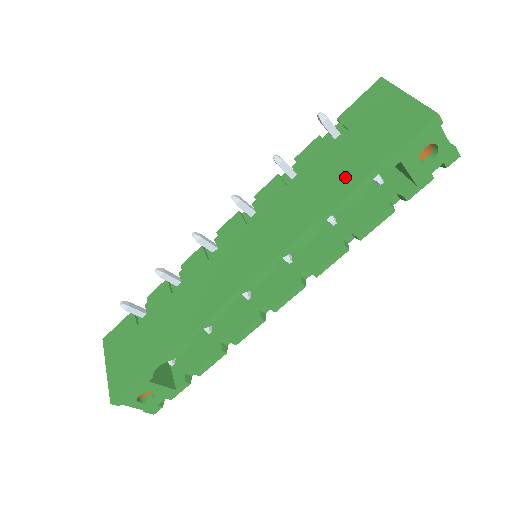
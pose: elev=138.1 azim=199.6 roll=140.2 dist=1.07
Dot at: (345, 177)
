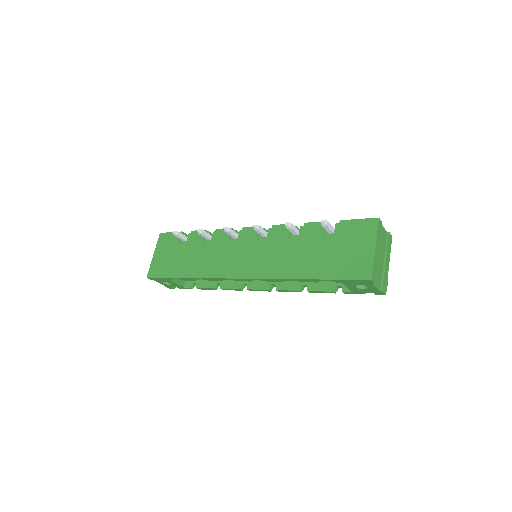
Dot at: (311, 267)
